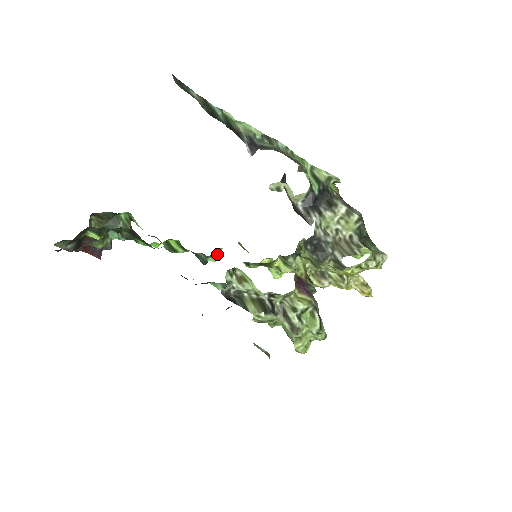
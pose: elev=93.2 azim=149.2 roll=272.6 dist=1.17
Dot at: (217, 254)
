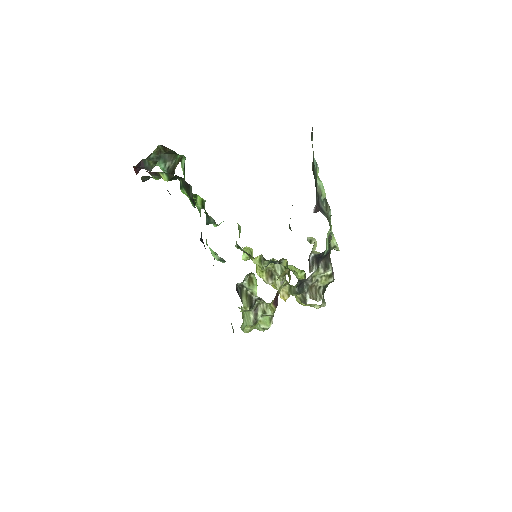
Dot at: (220, 223)
